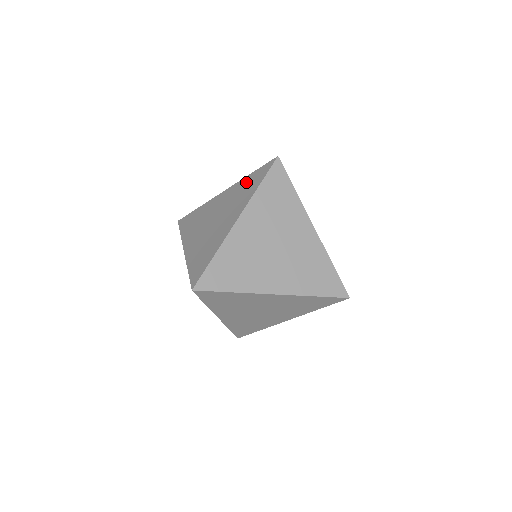
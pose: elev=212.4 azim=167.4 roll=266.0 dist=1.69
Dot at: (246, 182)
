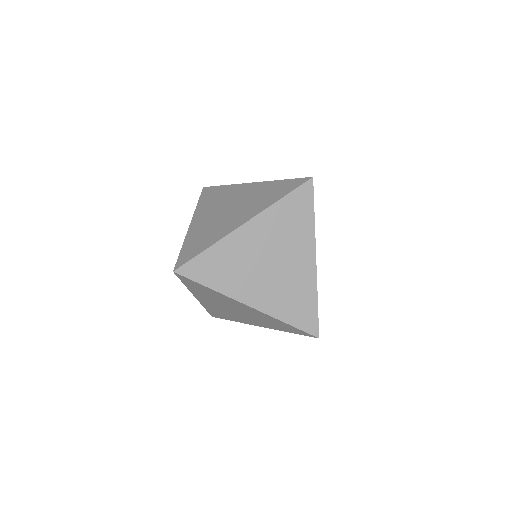
Dot at: occluded
